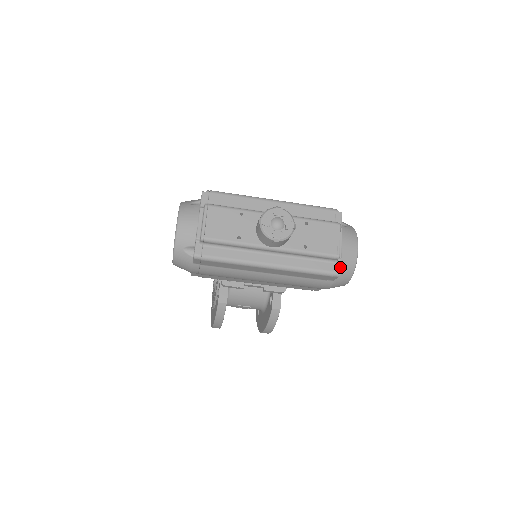
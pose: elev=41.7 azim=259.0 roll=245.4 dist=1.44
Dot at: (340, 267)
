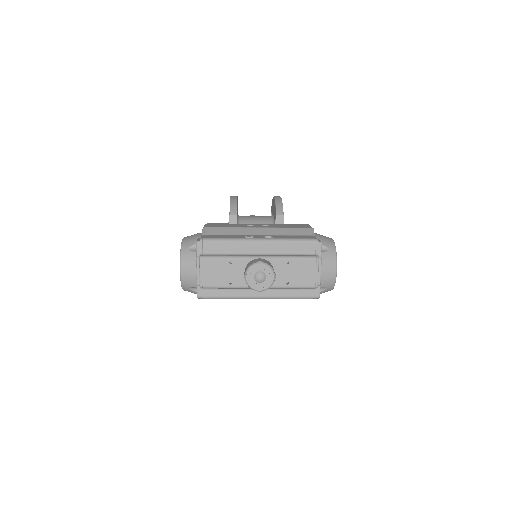
Dot at: (319, 292)
